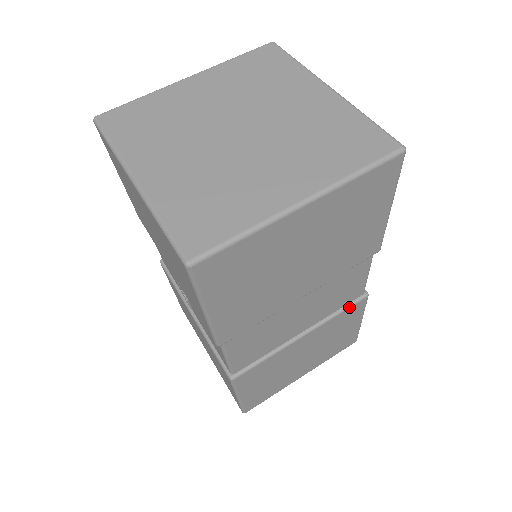
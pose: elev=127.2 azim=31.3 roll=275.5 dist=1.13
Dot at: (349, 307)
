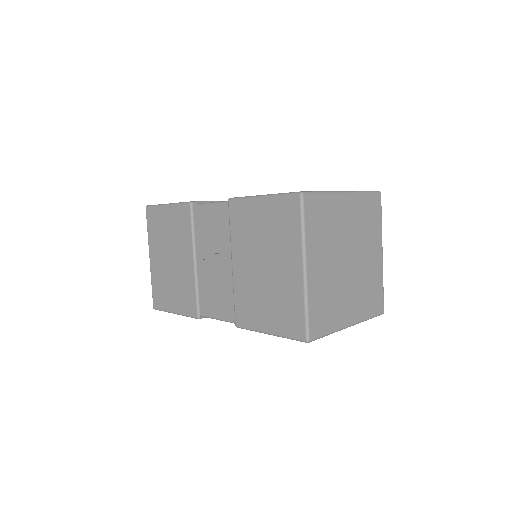
Dot at: occluded
